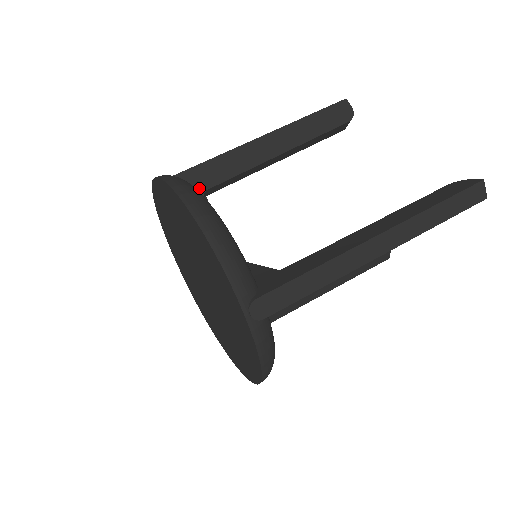
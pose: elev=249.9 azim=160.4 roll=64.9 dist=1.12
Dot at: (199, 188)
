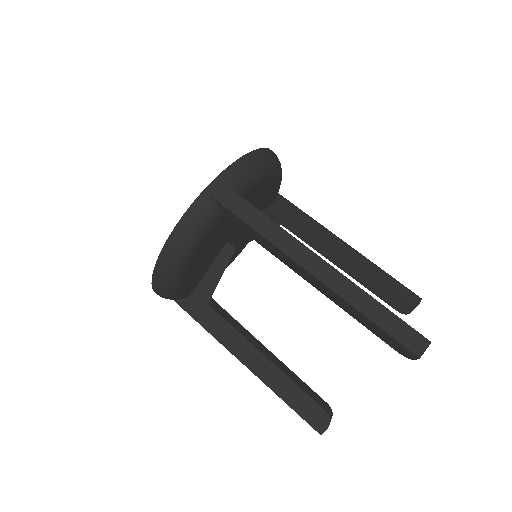
Dot at: (284, 211)
